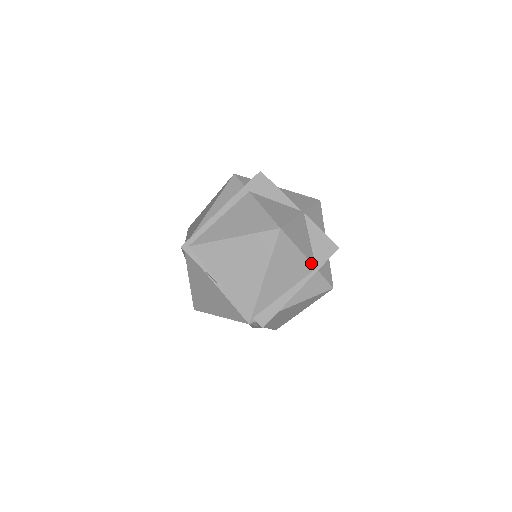
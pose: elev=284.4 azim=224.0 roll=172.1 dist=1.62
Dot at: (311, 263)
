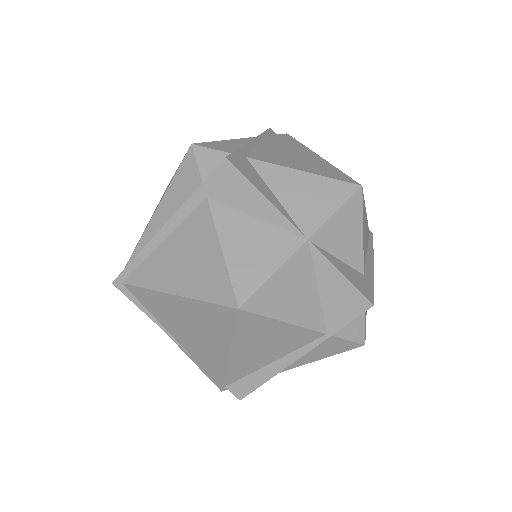
Dot at: (315, 331)
